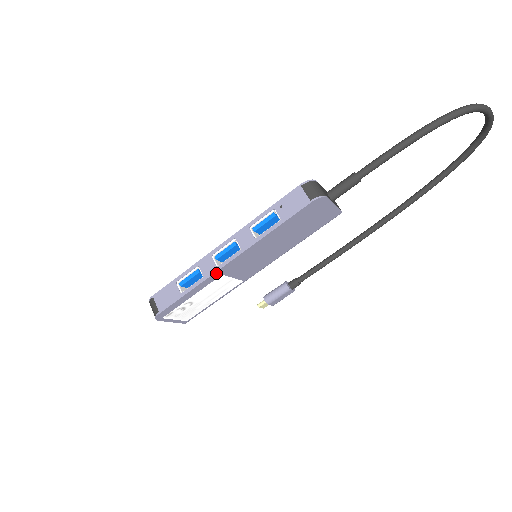
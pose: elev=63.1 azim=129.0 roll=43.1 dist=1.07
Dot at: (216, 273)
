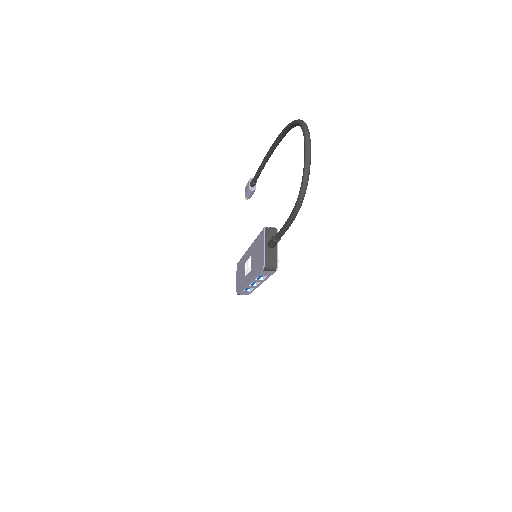
Dot at: occluded
